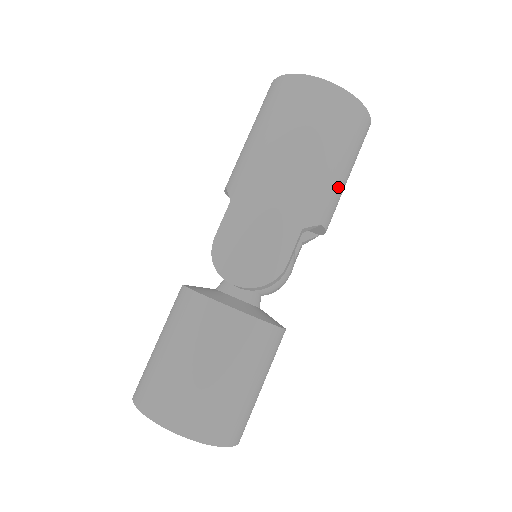
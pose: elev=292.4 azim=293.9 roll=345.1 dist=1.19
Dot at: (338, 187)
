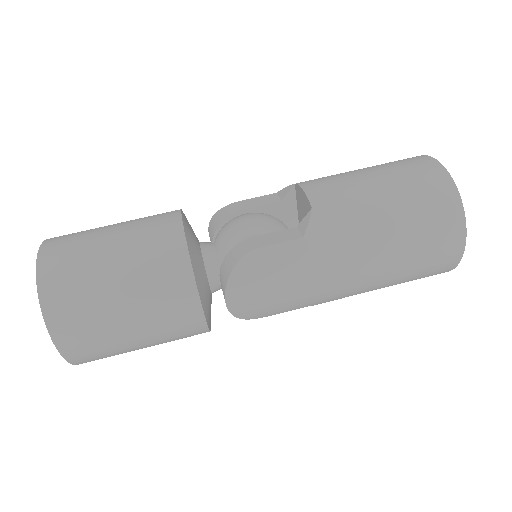
Dot at: occluded
